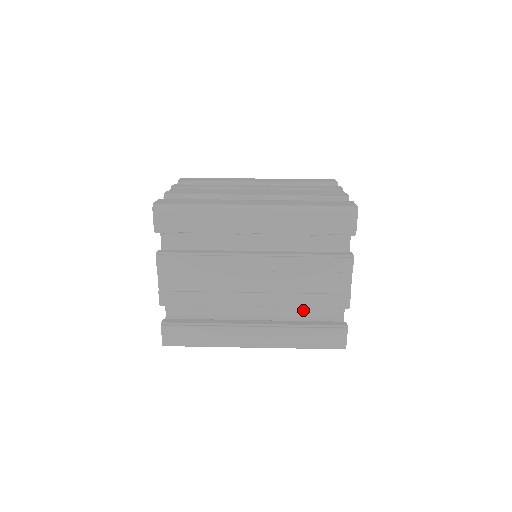
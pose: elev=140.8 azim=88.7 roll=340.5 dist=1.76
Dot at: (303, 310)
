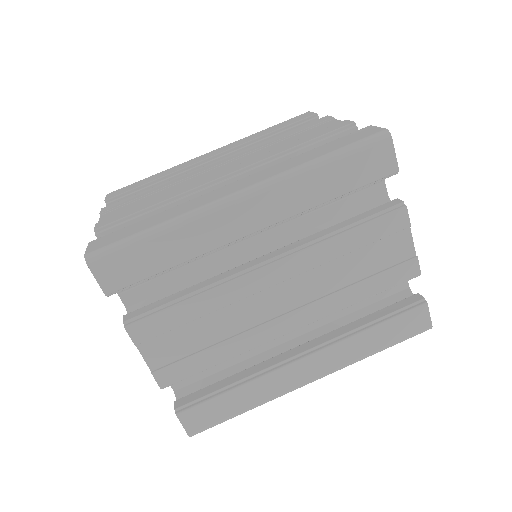
Dot at: occluded
